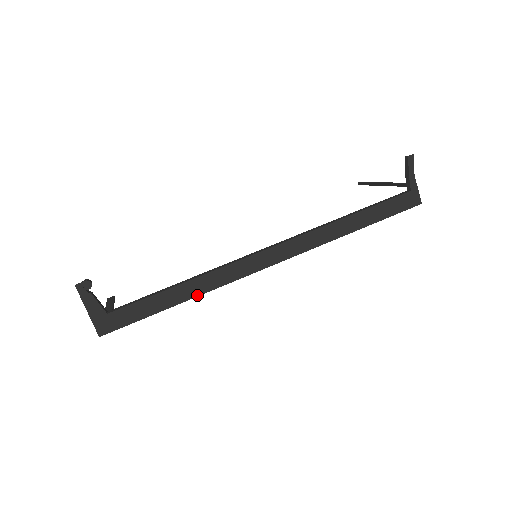
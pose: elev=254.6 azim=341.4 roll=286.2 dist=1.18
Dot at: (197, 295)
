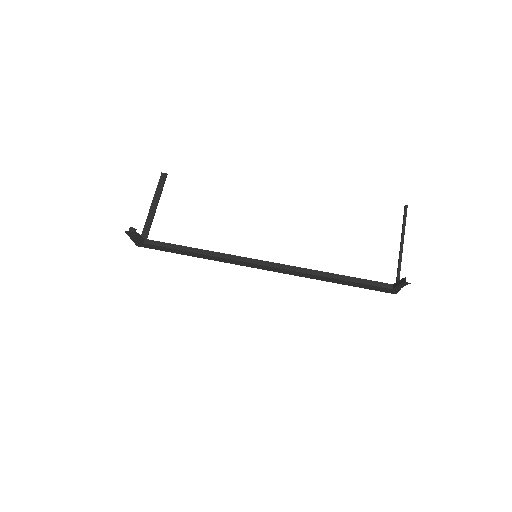
Dot at: (204, 258)
